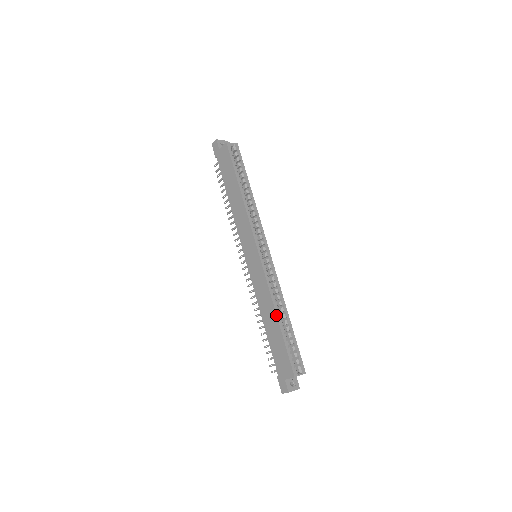
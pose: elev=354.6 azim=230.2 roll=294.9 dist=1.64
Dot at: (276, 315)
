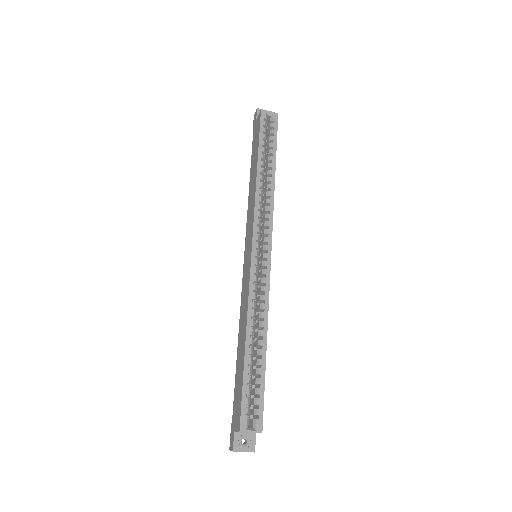
Dot at: (245, 337)
